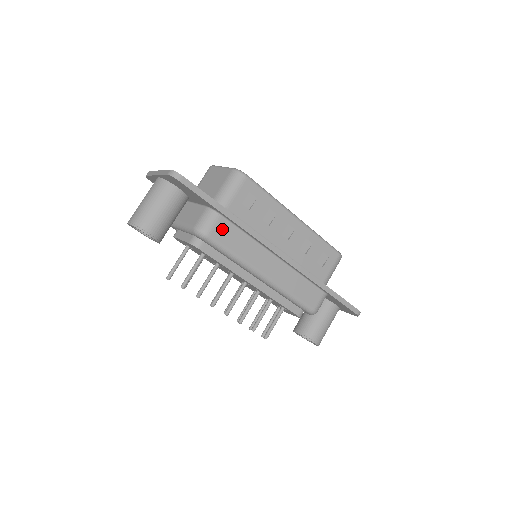
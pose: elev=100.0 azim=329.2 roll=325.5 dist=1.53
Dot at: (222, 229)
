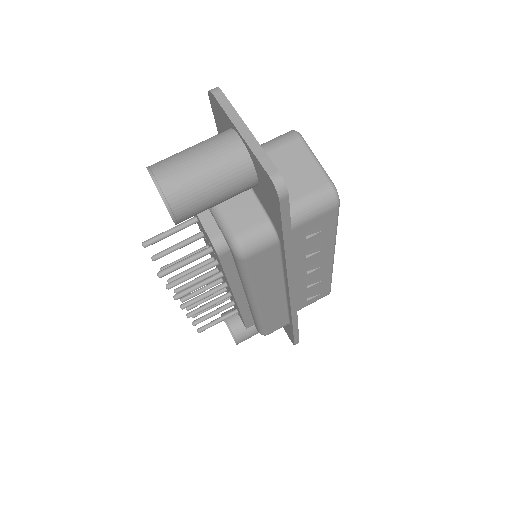
Dot at: (265, 256)
